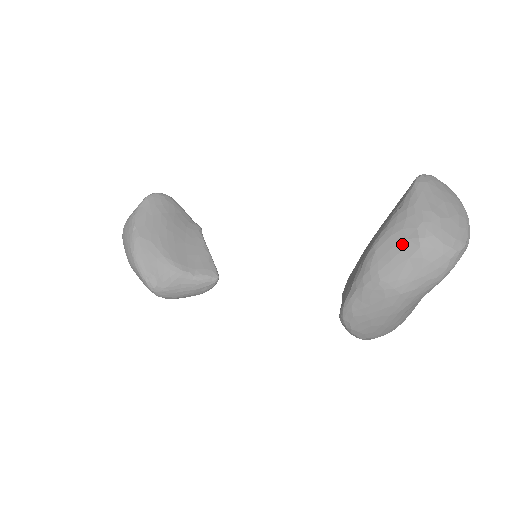
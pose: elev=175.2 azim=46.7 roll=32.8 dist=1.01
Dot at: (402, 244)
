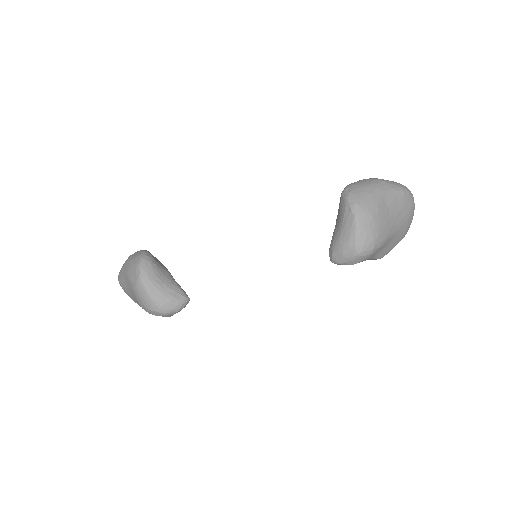
Dot at: occluded
